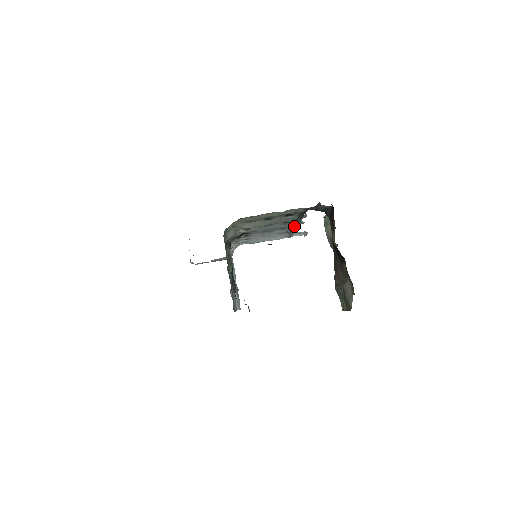
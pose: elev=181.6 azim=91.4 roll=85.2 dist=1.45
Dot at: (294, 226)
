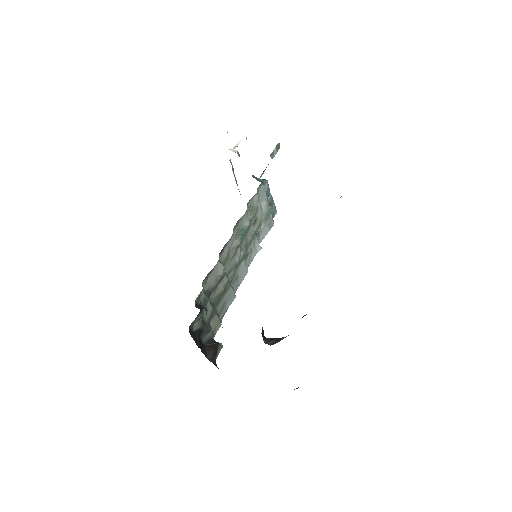
Dot at: occluded
